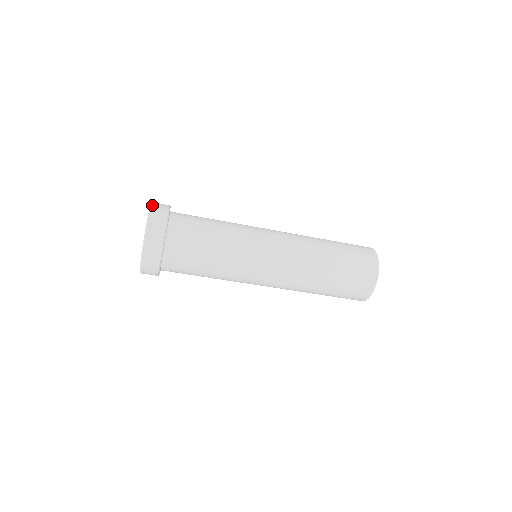
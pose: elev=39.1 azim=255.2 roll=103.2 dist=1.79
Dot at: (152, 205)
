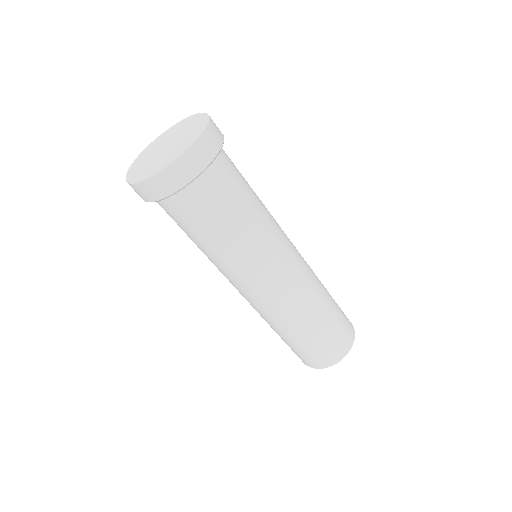
Dot at: occluded
